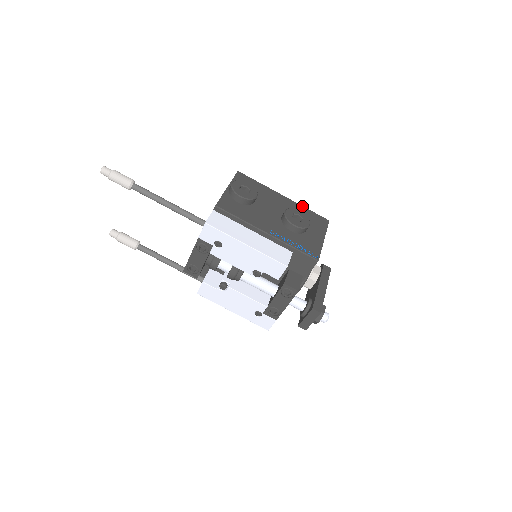
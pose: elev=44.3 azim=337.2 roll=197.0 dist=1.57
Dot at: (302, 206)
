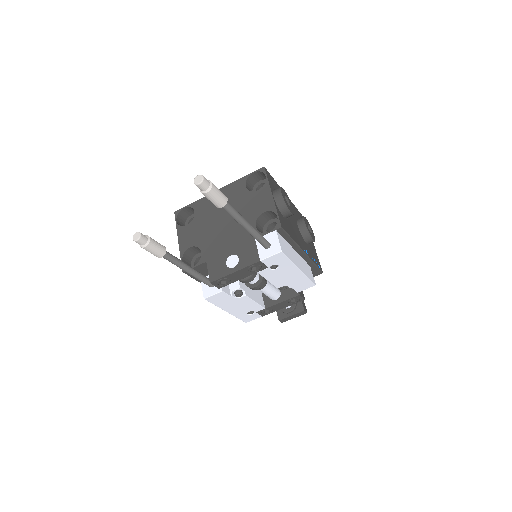
Dot at: (295, 207)
